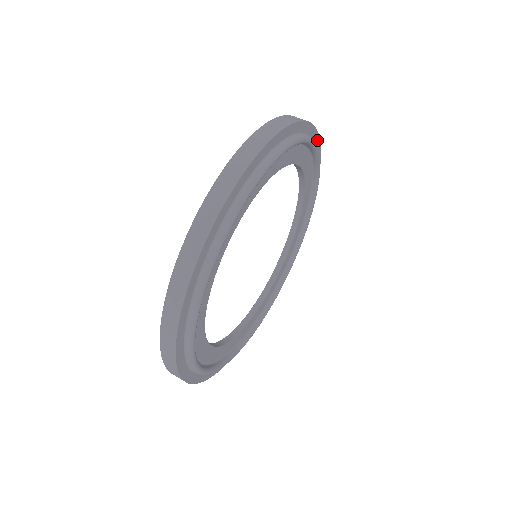
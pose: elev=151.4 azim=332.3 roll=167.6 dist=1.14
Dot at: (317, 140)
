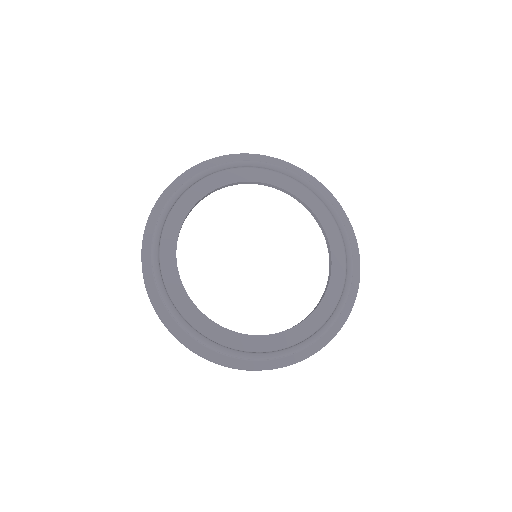
Dot at: (314, 181)
